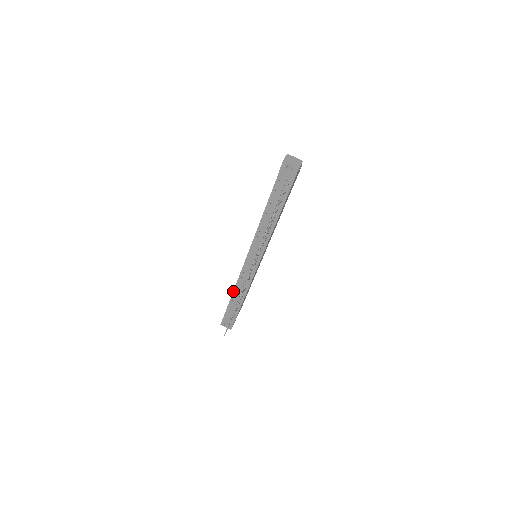
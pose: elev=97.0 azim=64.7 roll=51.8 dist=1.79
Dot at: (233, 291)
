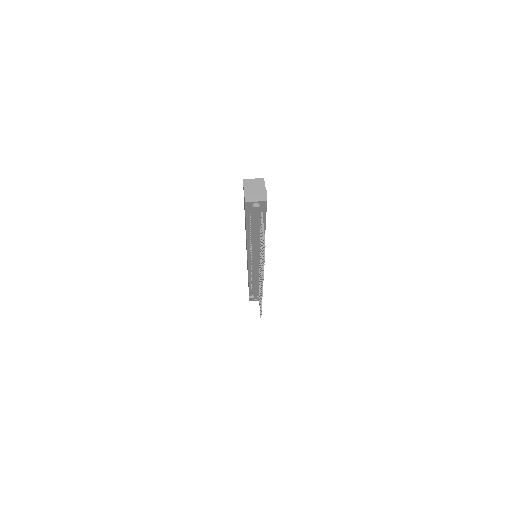
Dot at: occluded
